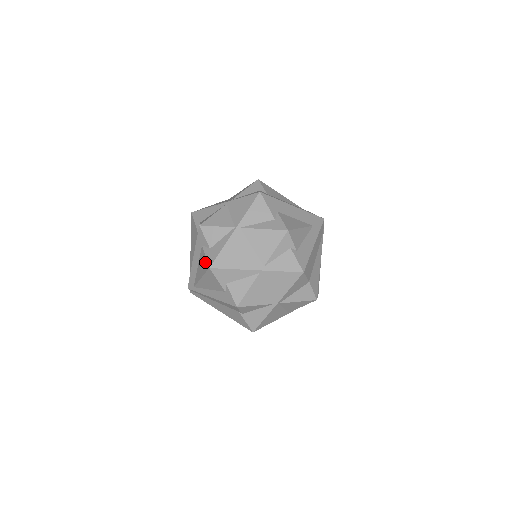
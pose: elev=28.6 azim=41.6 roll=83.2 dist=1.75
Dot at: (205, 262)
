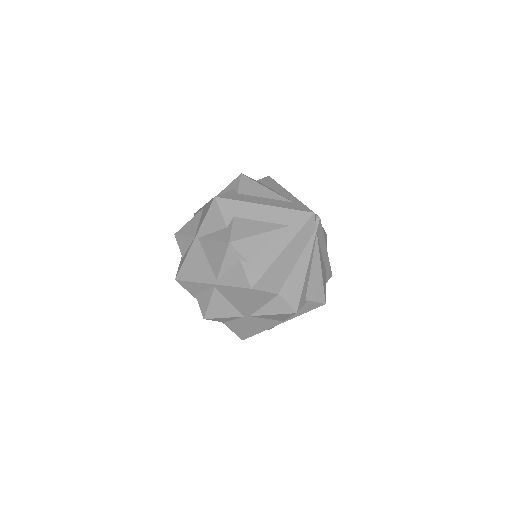
Dot at: occluded
